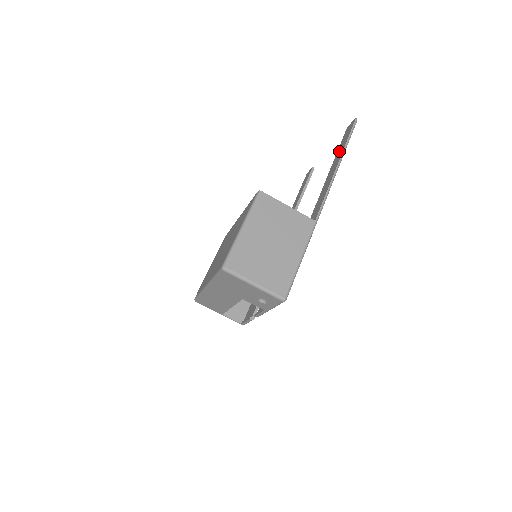
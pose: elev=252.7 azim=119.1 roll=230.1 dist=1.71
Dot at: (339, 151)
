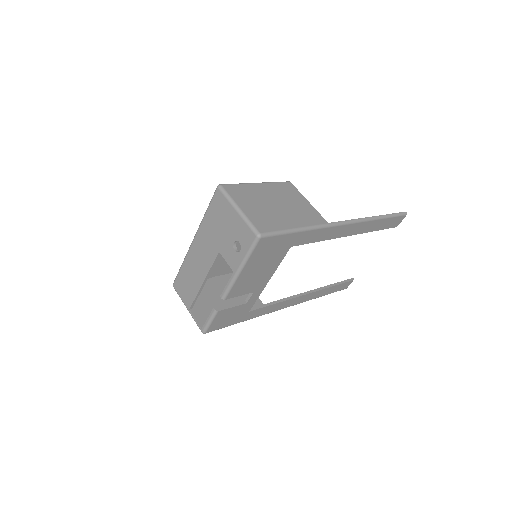
Dot at: occluded
